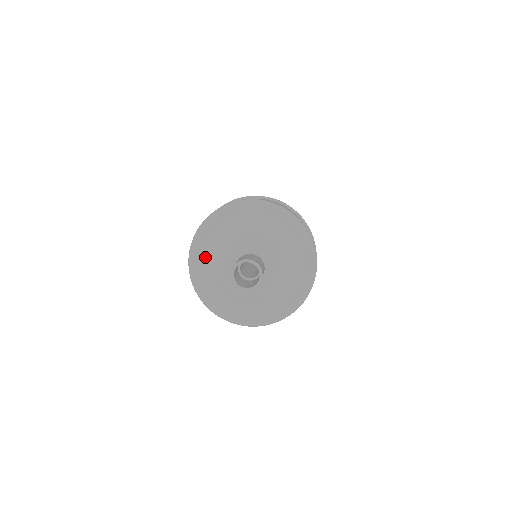
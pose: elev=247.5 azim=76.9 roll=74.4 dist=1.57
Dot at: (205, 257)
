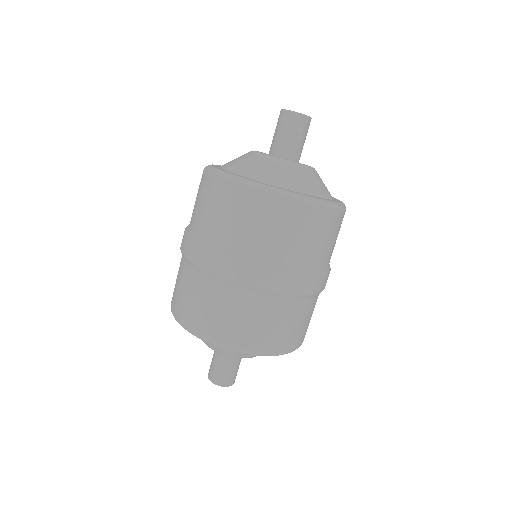
Dot at: occluded
